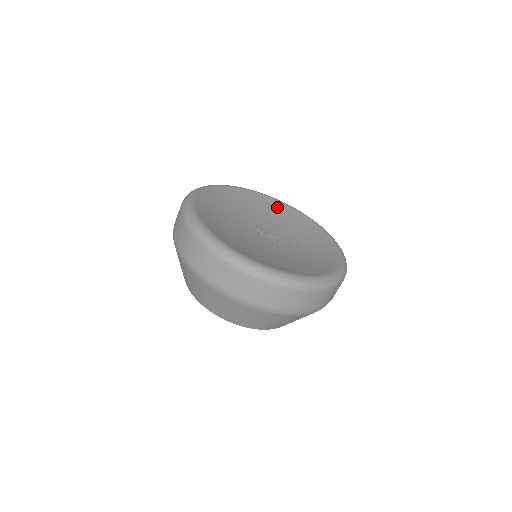
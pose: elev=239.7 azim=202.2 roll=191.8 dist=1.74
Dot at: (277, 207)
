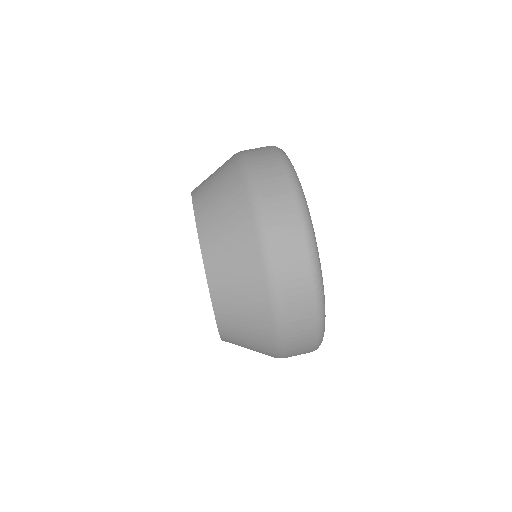
Dot at: occluded
